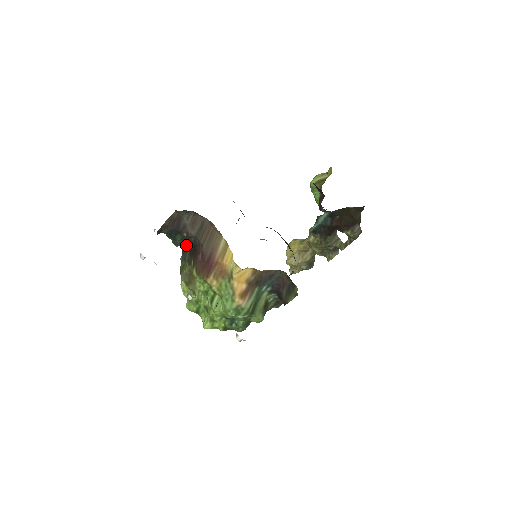
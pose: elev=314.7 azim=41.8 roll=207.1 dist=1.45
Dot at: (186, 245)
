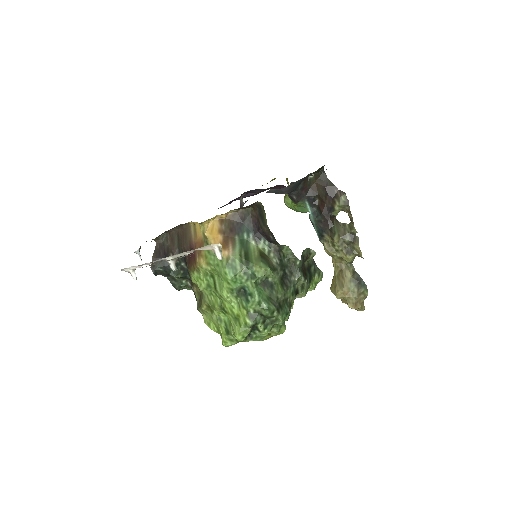
Dot at: occluded
